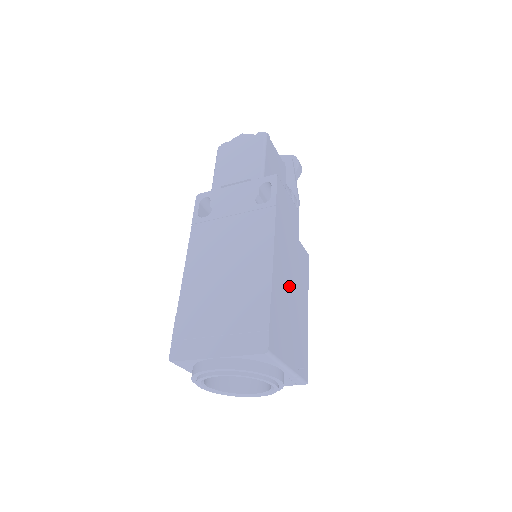
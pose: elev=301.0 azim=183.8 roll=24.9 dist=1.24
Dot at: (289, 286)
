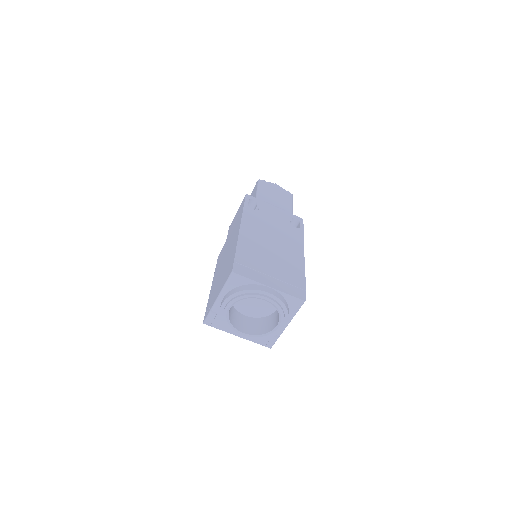
Dot at: occluded
